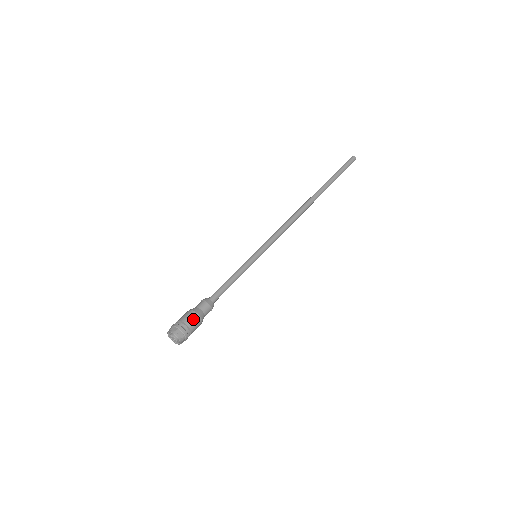
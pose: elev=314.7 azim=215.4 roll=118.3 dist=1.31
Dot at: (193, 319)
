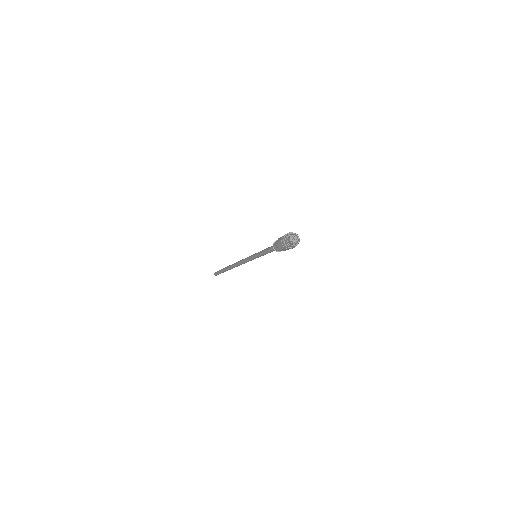
Dot at: occluded
